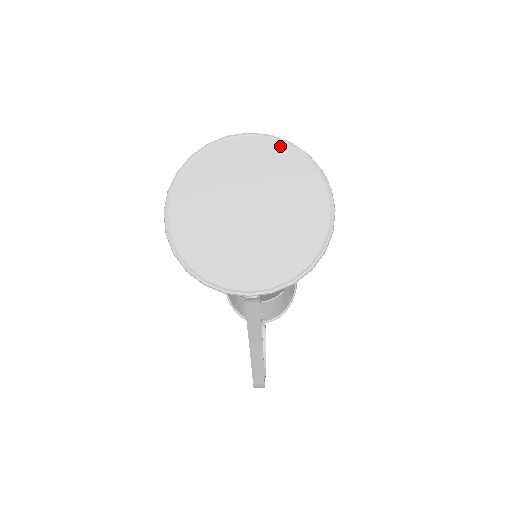
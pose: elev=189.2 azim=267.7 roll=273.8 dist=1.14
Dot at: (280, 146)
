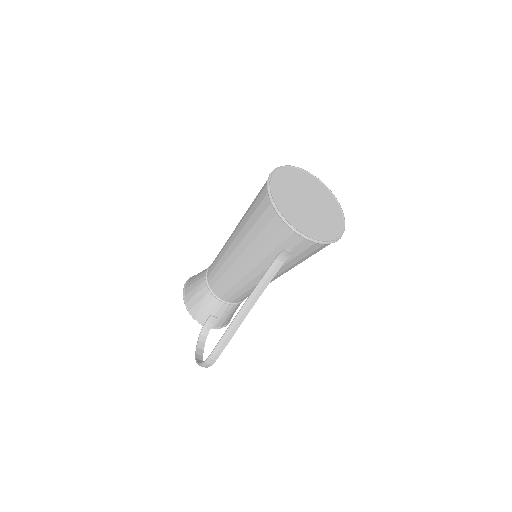
Dot at: (323, 185)
